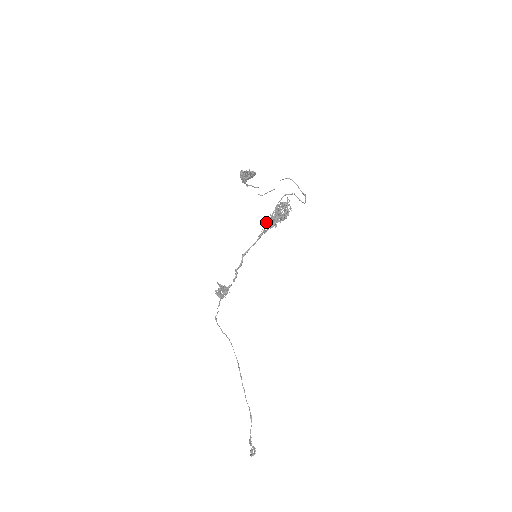
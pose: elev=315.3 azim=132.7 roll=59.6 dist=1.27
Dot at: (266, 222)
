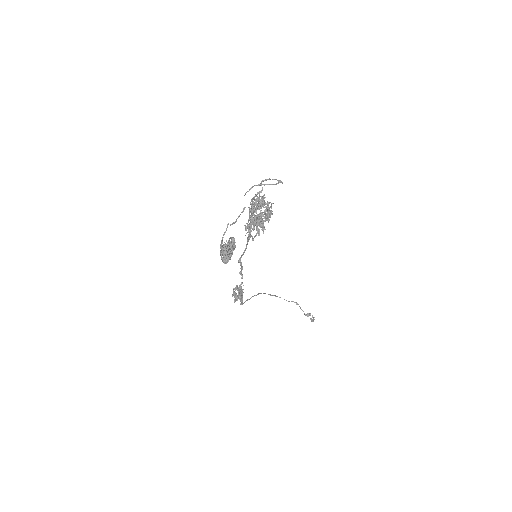
Dot at: (248, 227)
